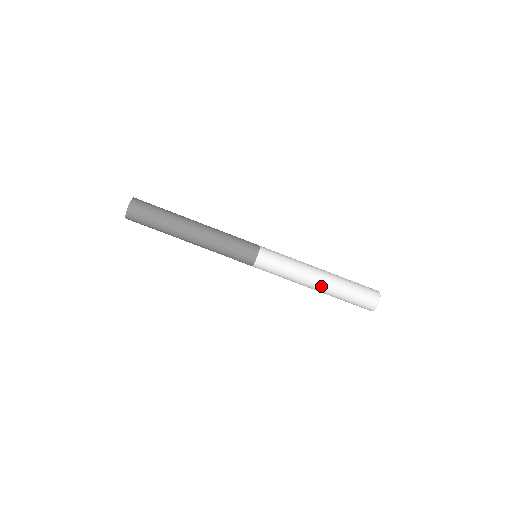
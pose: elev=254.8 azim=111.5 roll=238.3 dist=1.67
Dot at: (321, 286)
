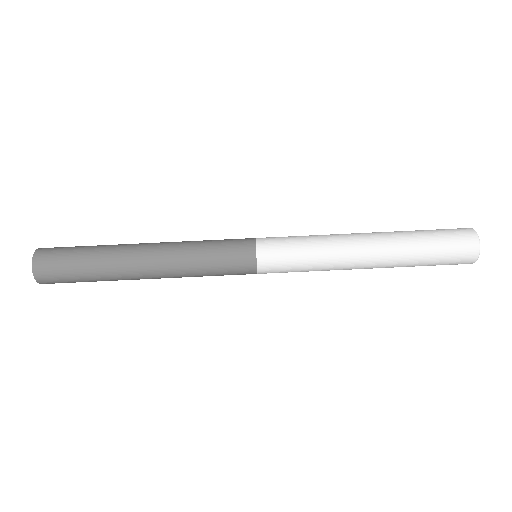
Dot at: (374, 266)
